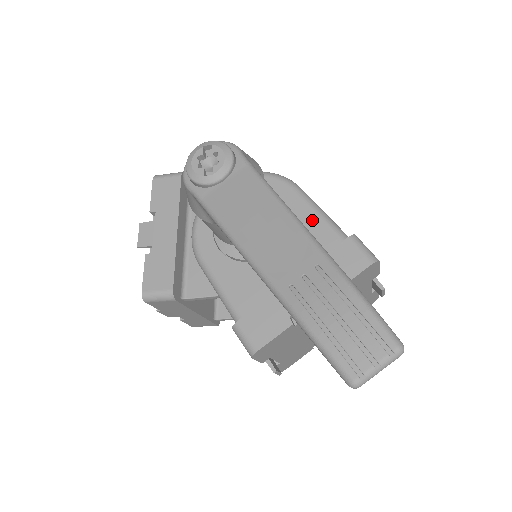
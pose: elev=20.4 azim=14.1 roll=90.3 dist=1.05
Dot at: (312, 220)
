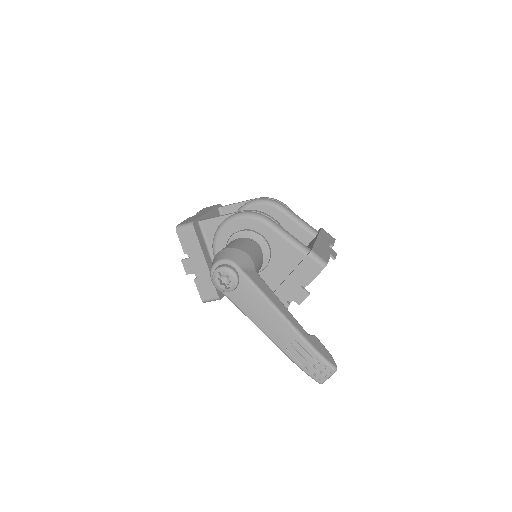
Dot at: (284, 245)
